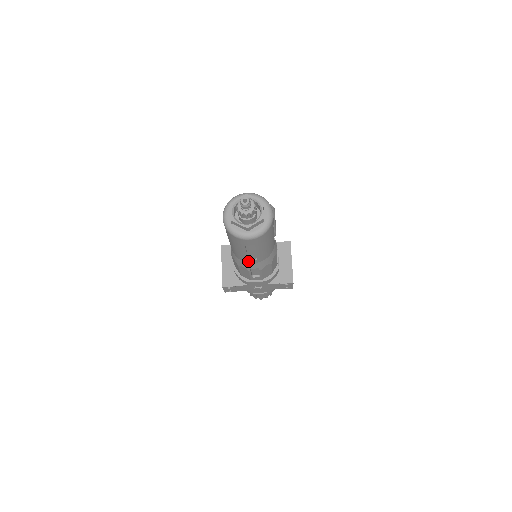
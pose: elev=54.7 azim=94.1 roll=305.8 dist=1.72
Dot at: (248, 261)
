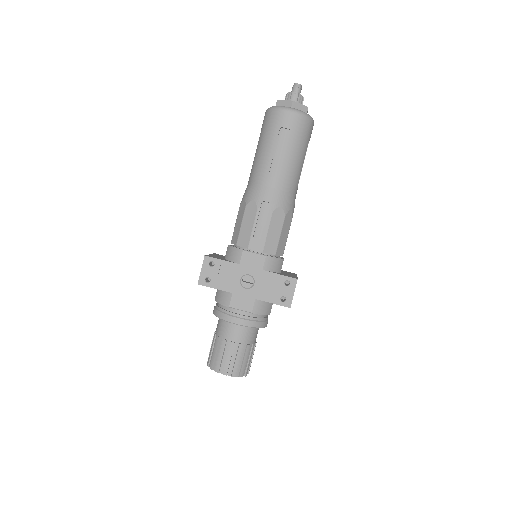
Dot at: (266, 181)
